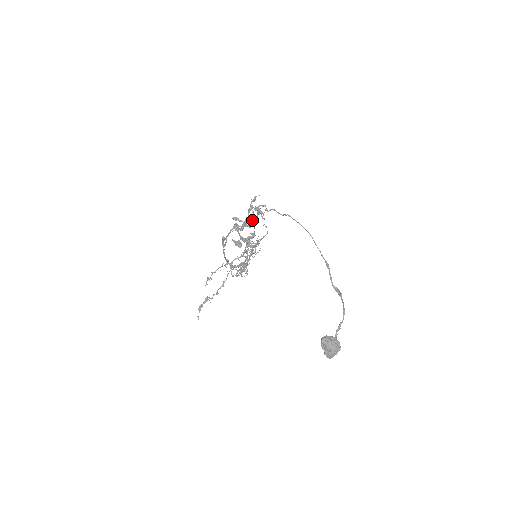
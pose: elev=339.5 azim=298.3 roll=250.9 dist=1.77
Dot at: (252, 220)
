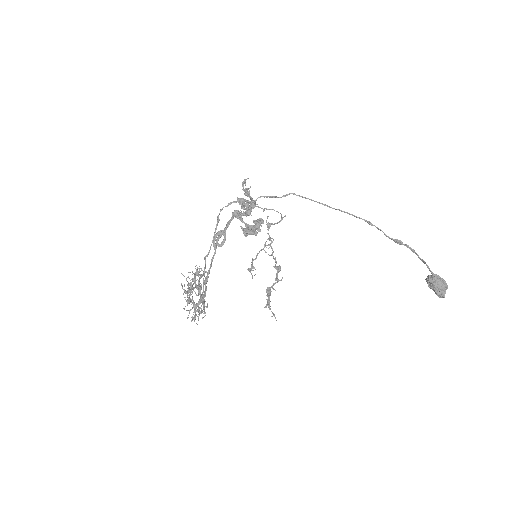
Dot at: occluded
